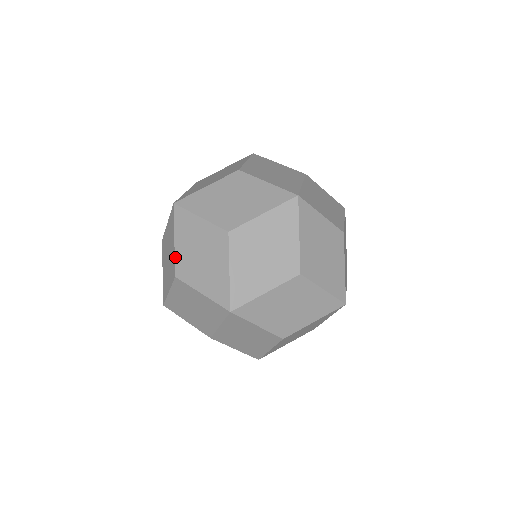
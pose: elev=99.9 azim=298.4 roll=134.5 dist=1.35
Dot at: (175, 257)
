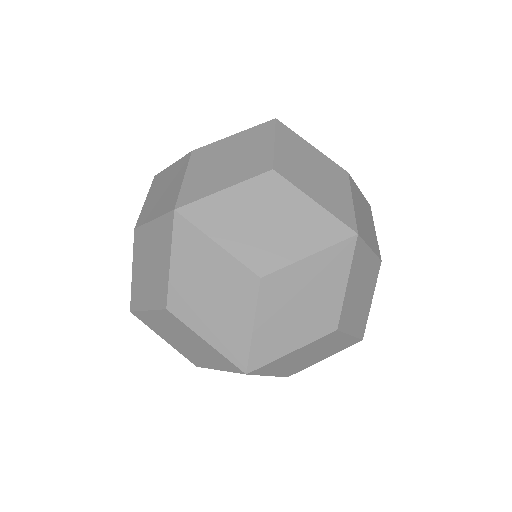
Dot at: (140, 213)
